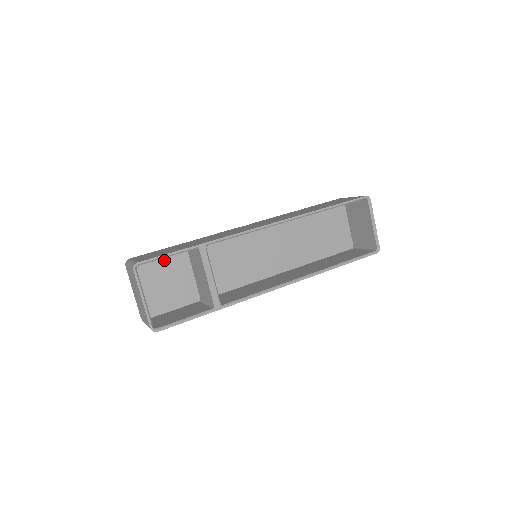
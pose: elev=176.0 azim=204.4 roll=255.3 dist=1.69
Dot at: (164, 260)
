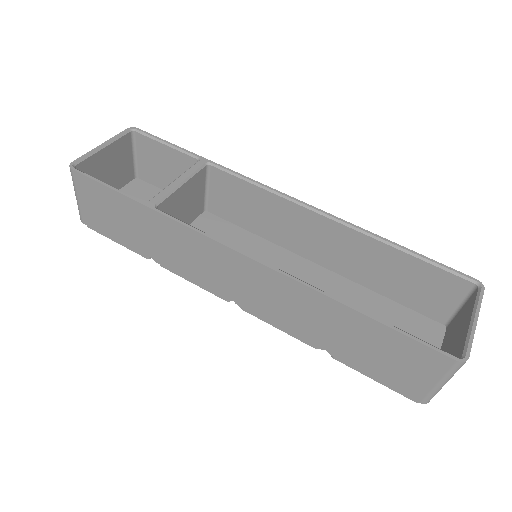
Dot at: occluded
